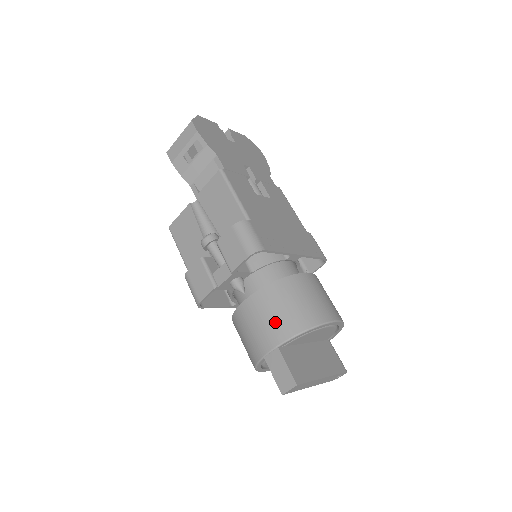
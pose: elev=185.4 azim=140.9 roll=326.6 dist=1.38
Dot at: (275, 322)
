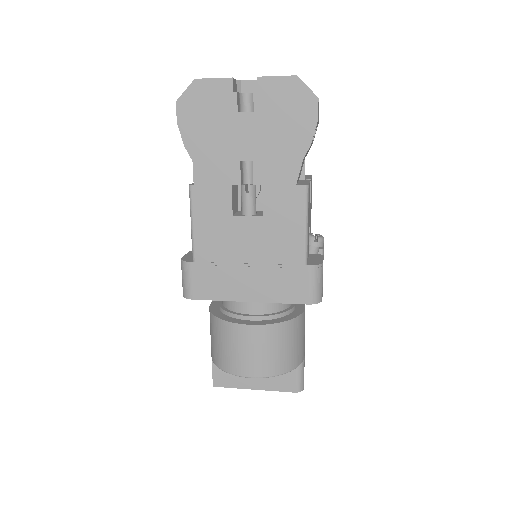
Dot at: (211, 341)
